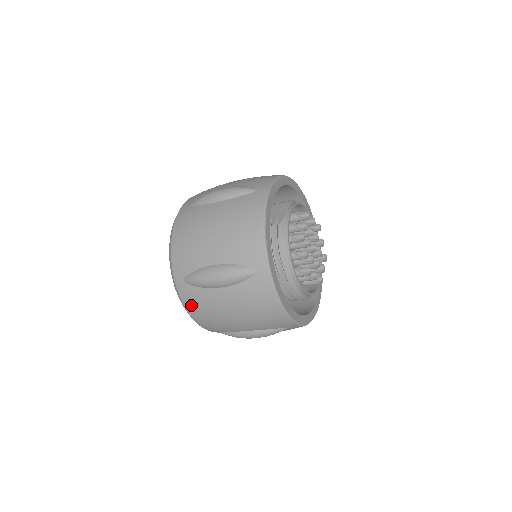
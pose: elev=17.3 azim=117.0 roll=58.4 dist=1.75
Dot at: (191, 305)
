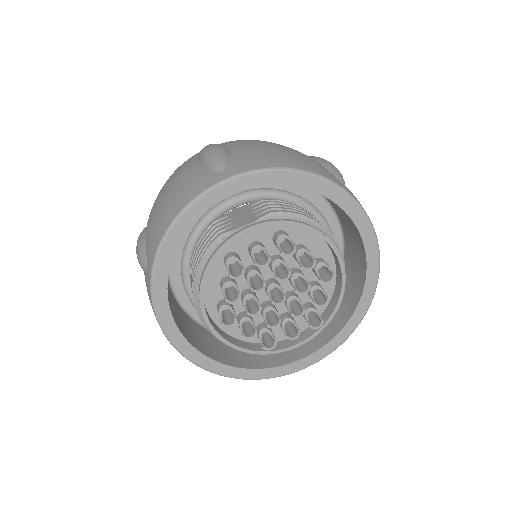
Dot at: occluded
